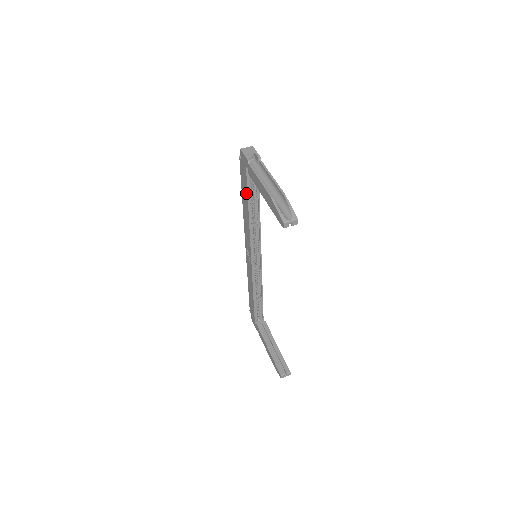
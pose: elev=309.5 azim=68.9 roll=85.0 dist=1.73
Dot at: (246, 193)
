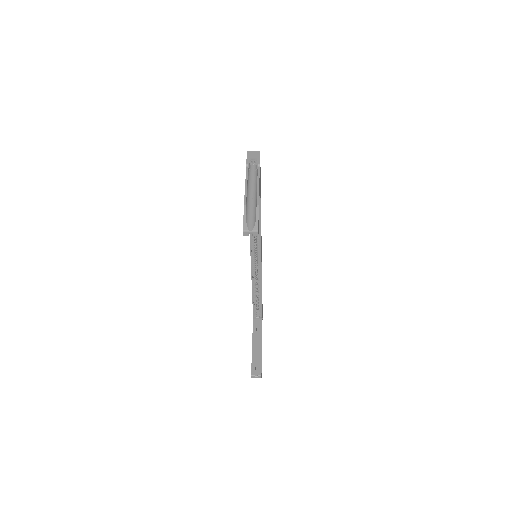
Dot at: occluded
